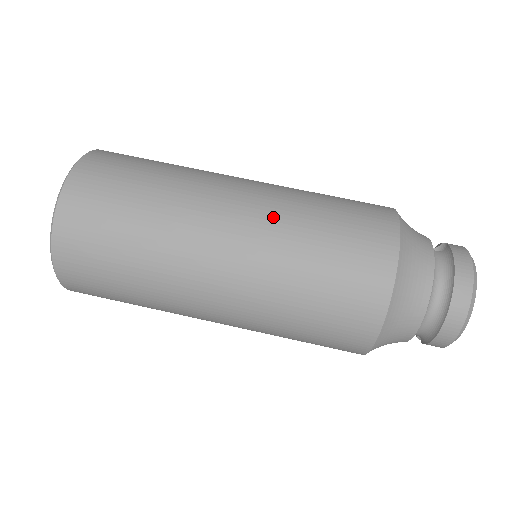
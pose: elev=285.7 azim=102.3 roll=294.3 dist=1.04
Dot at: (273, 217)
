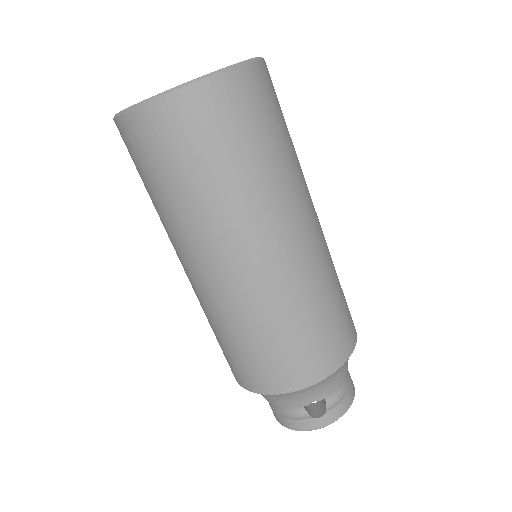
Dot at: (209, 303)
